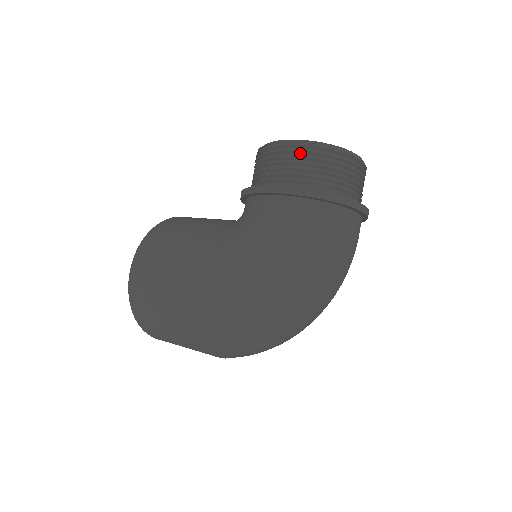
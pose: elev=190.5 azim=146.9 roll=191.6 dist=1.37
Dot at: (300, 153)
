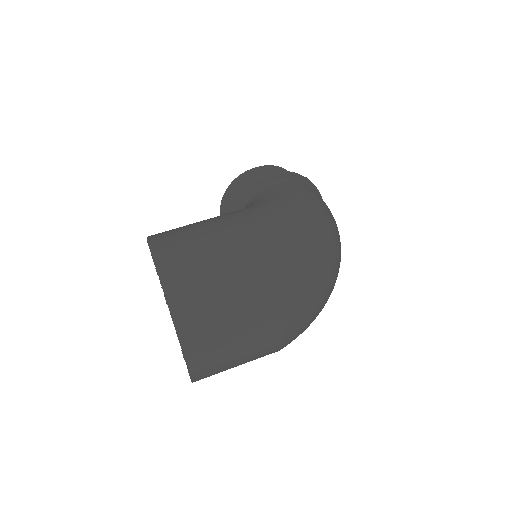
Dot at: (272, 169)
